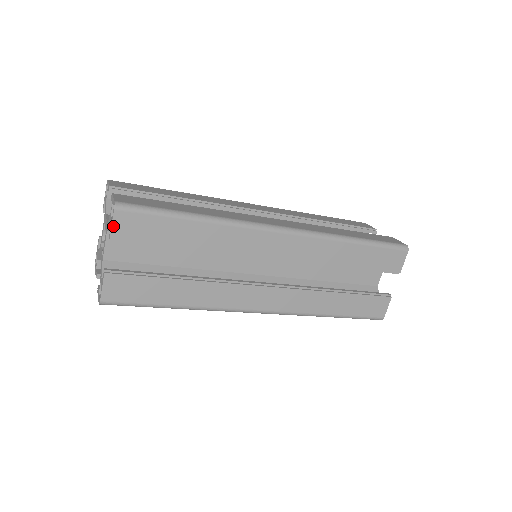
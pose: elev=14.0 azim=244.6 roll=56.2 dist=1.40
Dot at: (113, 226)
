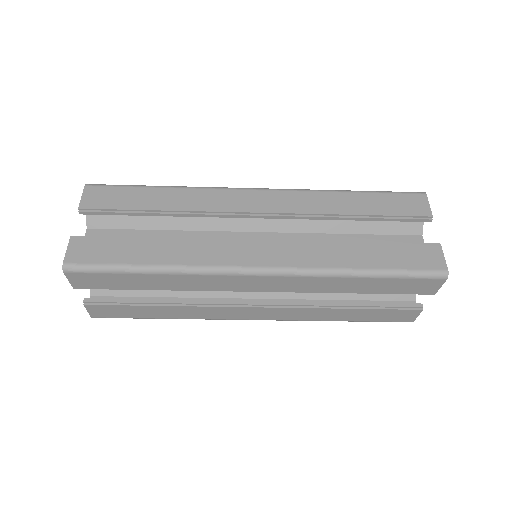
Dot at: (70, 281)
